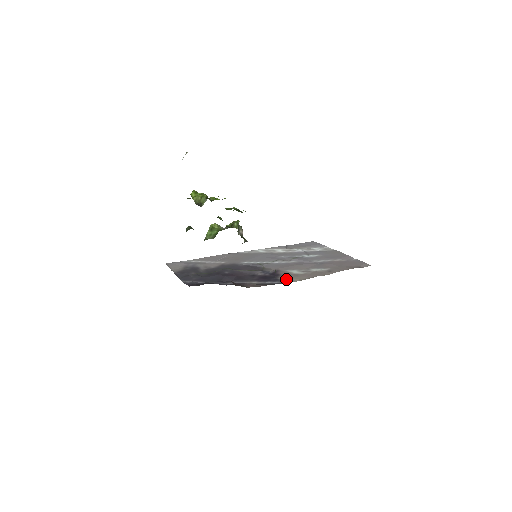
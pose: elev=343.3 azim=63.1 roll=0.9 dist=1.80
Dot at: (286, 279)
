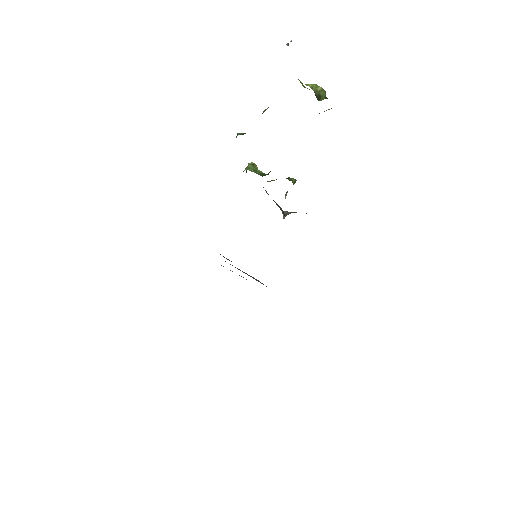
Dot at: occluded
